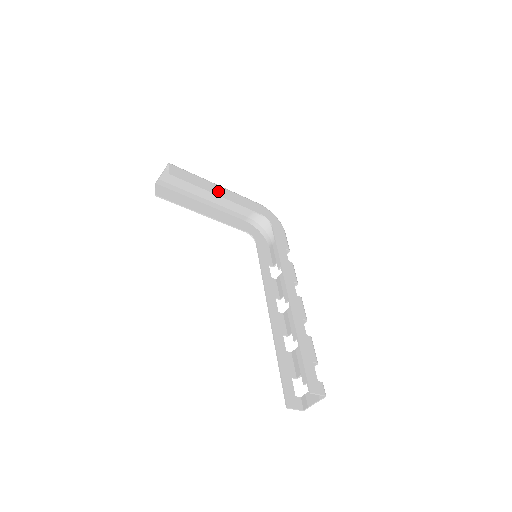
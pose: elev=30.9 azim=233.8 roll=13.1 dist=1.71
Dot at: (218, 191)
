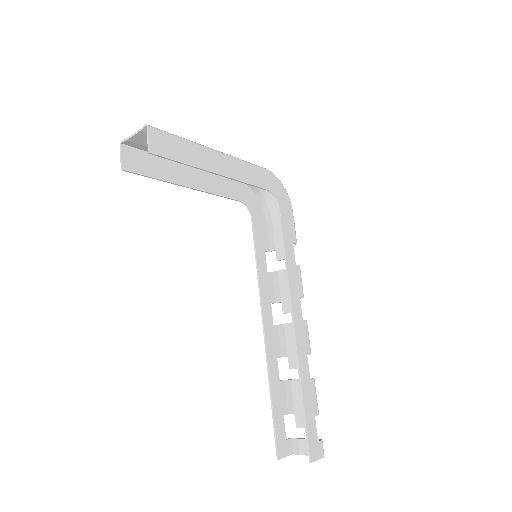
Dot at: (216, 164)
